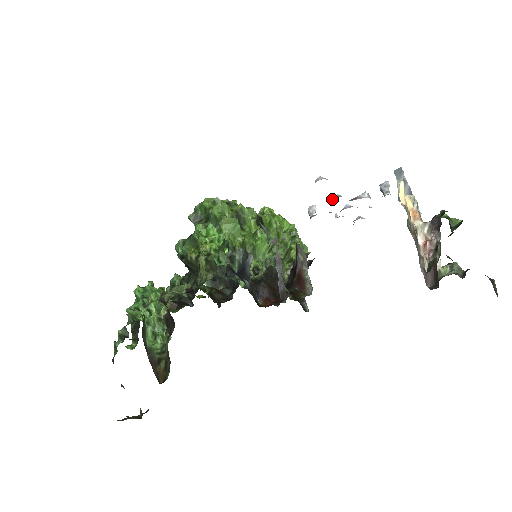
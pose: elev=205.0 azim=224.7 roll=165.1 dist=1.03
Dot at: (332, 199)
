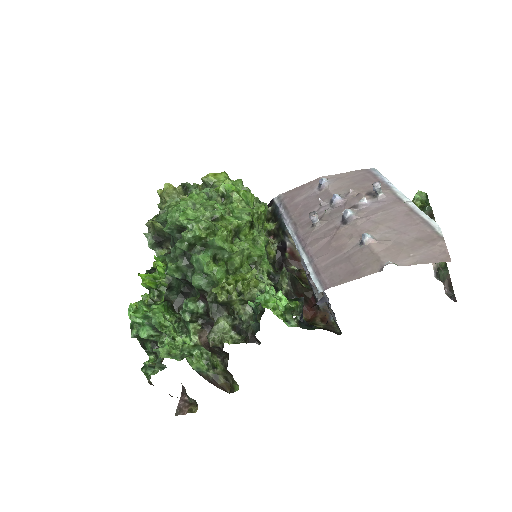
Dot at: (348, 221)
